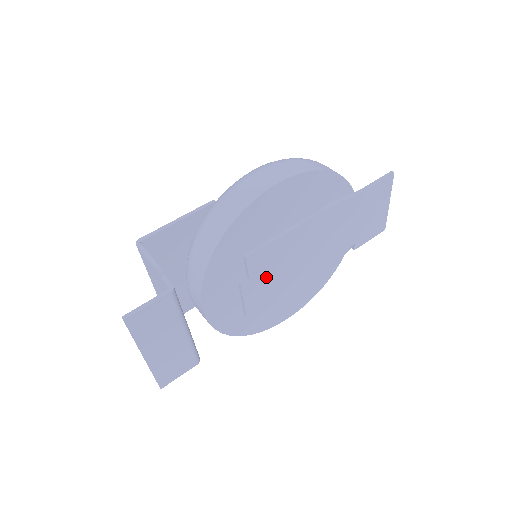
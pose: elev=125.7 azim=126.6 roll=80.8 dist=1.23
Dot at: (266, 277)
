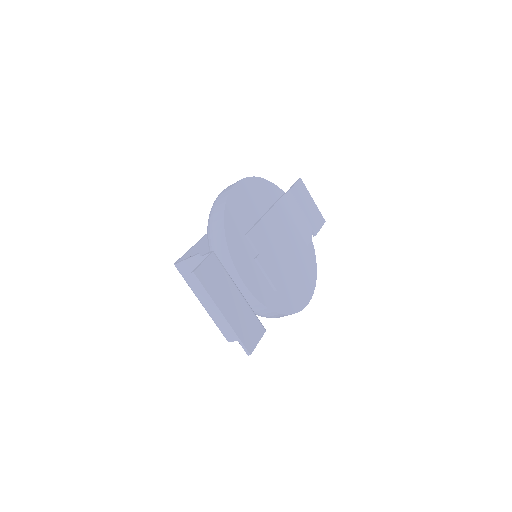
Dot at: (270, 254)
